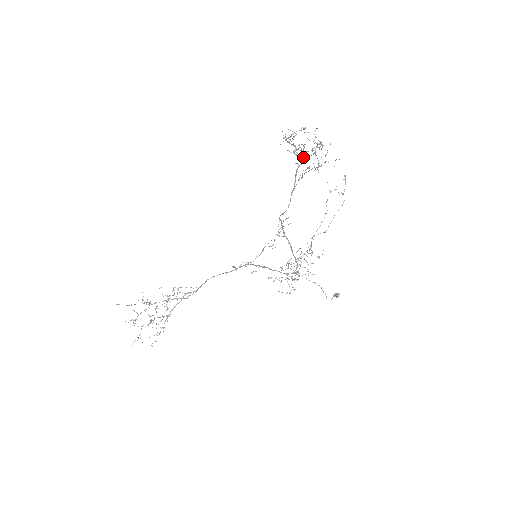
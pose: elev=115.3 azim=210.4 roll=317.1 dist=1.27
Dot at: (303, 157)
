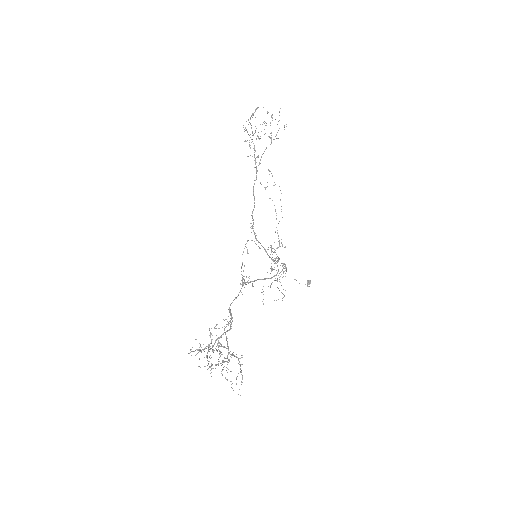
Dot at: (254, 145)
